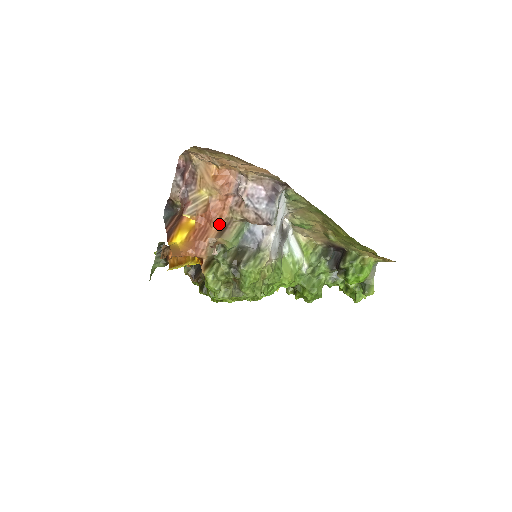
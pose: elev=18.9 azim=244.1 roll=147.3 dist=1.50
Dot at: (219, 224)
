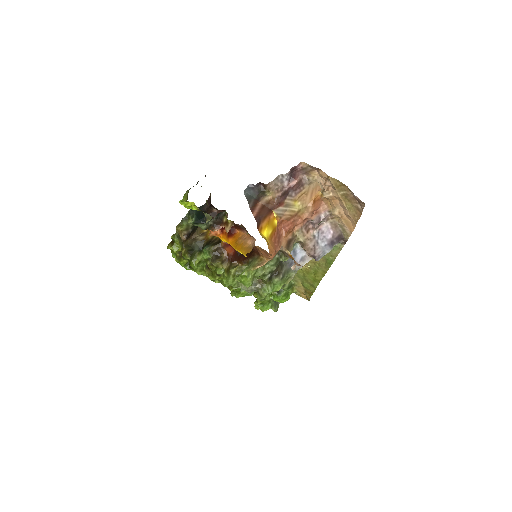
Dot at: (289, 236)
